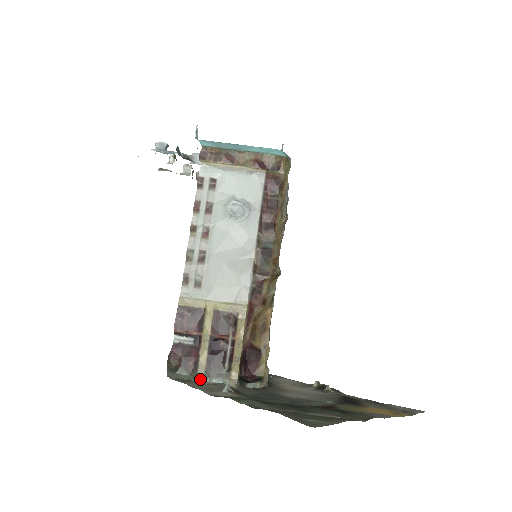
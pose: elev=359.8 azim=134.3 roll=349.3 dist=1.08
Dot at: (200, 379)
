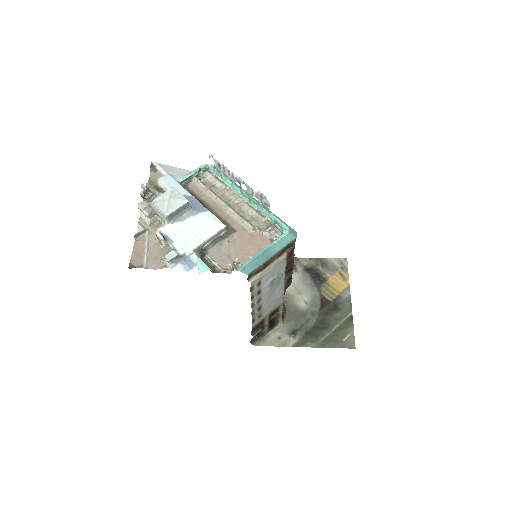
Dot at: (267, 334)
